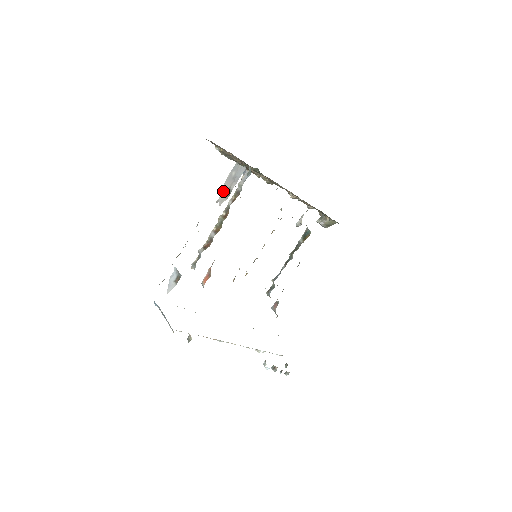
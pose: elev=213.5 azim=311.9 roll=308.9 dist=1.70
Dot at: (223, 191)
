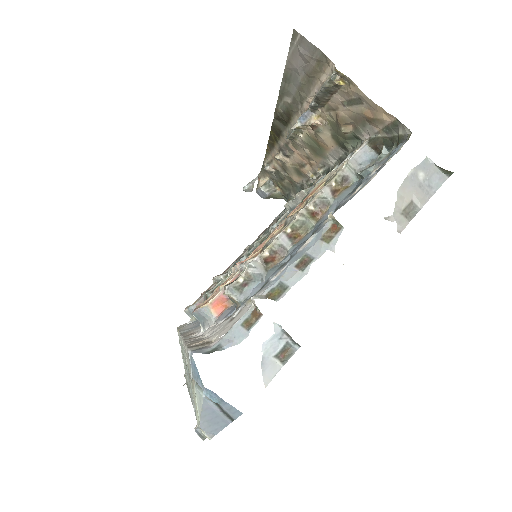
Dot at: (400, 201)
